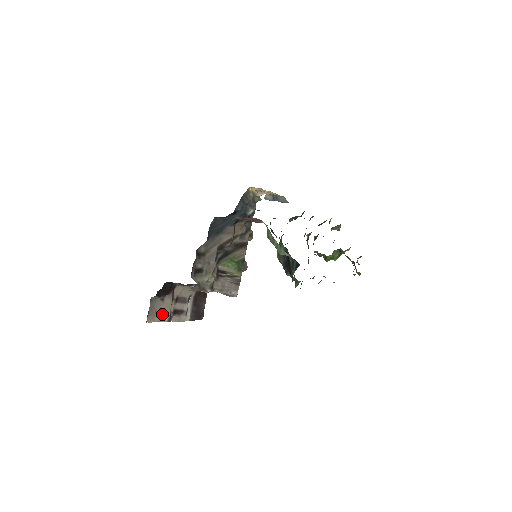
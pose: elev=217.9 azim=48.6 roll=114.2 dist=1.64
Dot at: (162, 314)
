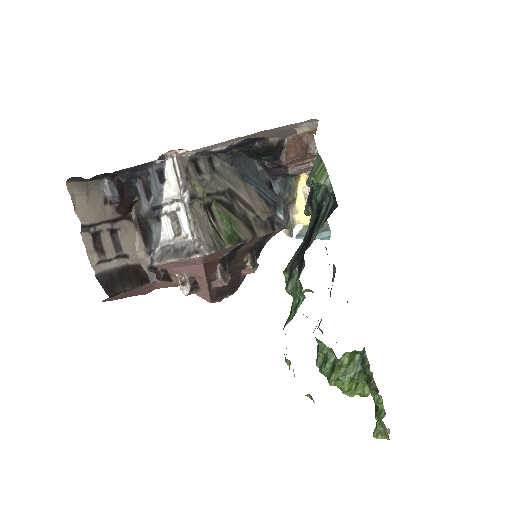
Dot at: (87, 209)
